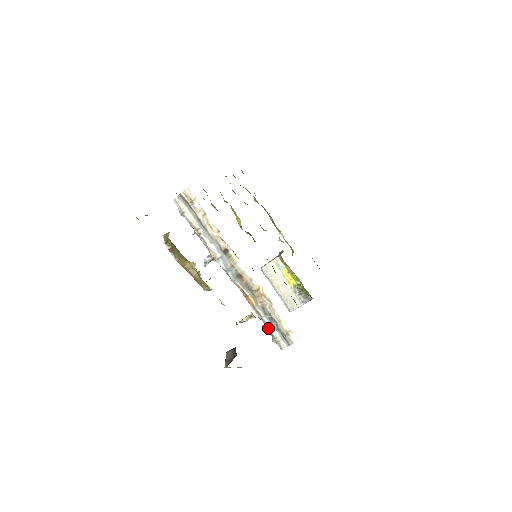
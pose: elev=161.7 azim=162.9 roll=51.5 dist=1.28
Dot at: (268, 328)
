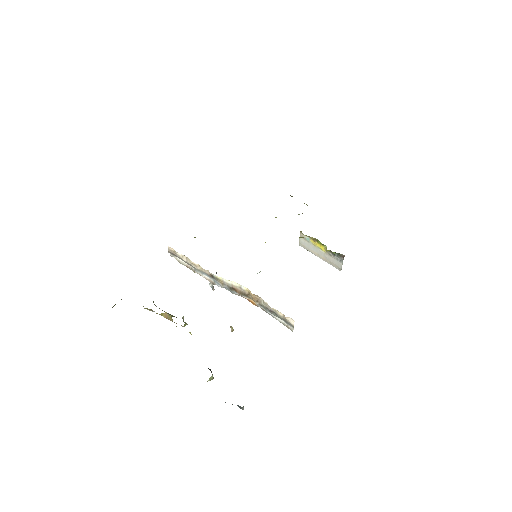
Dot at: (275, 318)
